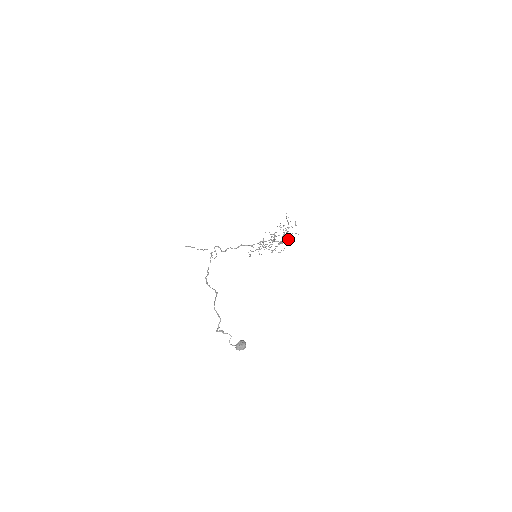
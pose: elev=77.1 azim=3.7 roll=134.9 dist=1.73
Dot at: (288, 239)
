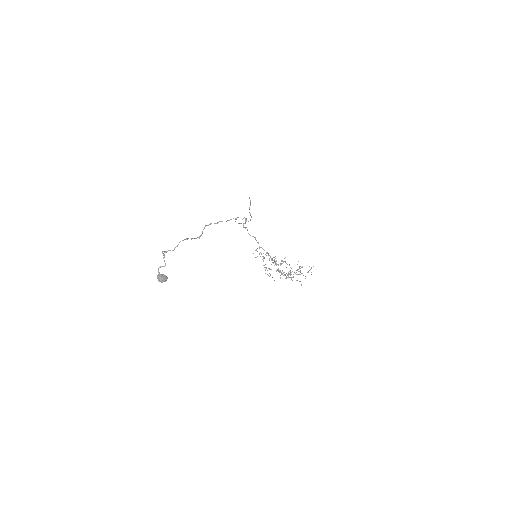
Dot at: occluded
